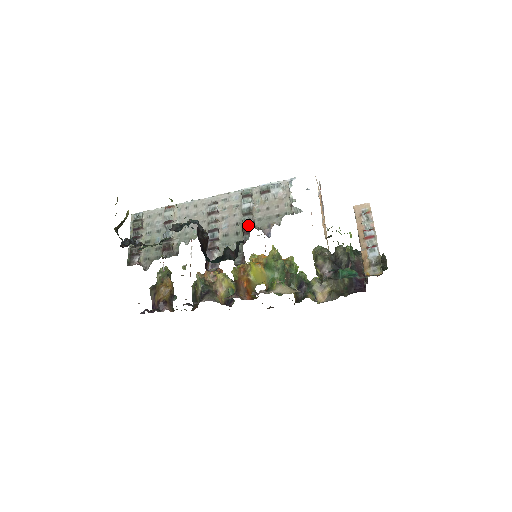
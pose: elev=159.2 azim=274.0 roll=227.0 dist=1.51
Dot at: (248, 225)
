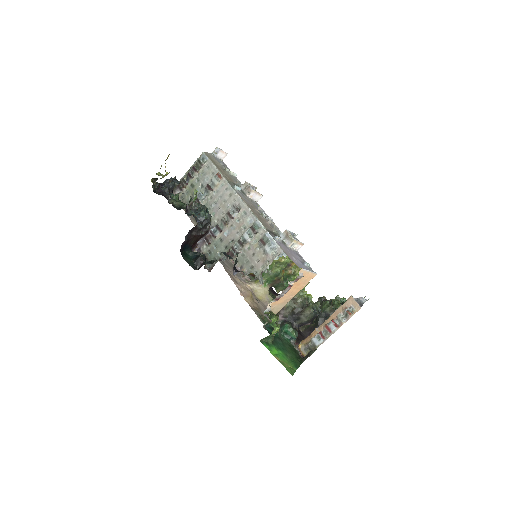
Dot at: (232, 252)
